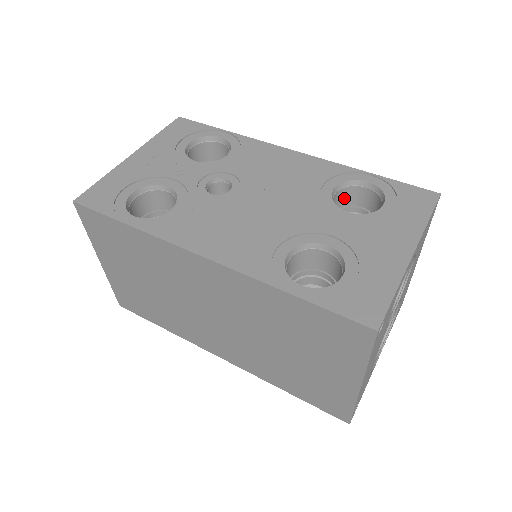
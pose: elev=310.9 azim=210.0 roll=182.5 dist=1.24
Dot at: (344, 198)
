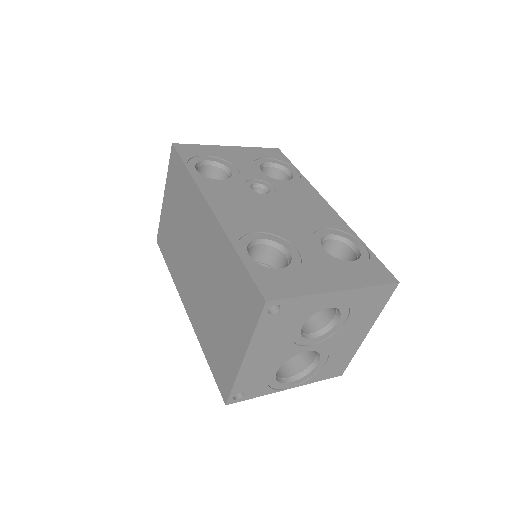
Dot at: (336, 250)
